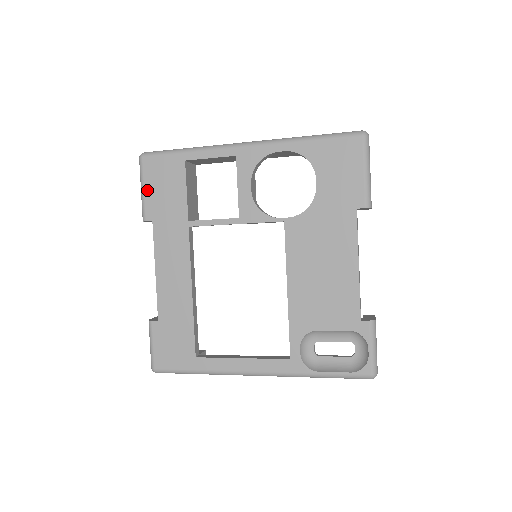
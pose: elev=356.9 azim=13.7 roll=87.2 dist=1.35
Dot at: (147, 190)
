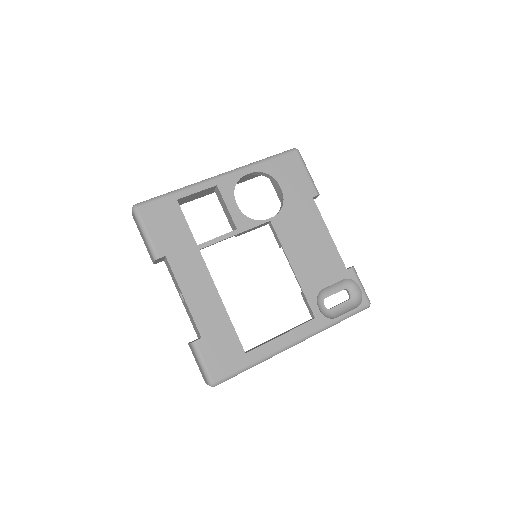
Dot at: (151, 232)
